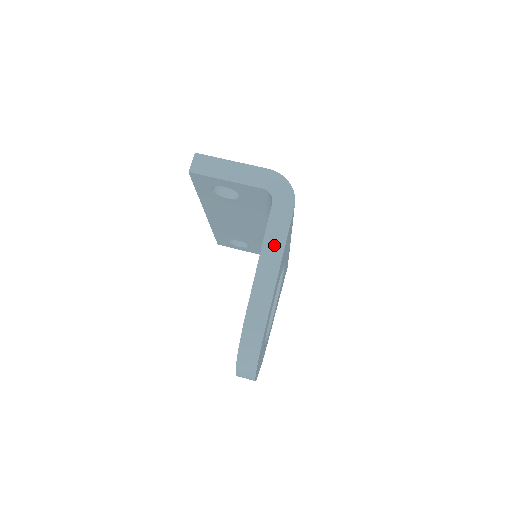
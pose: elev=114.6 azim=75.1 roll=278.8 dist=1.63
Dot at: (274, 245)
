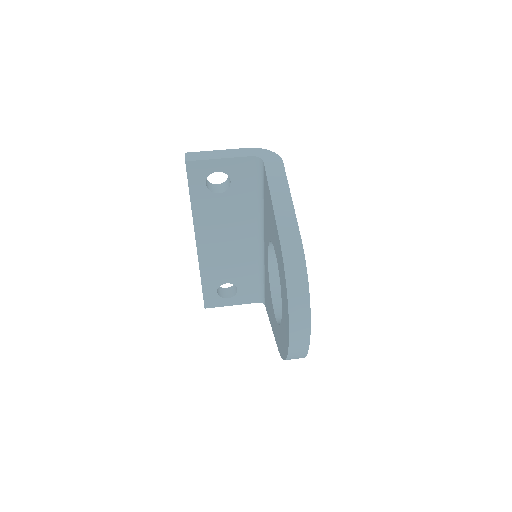
Dot at: (279, 187)
